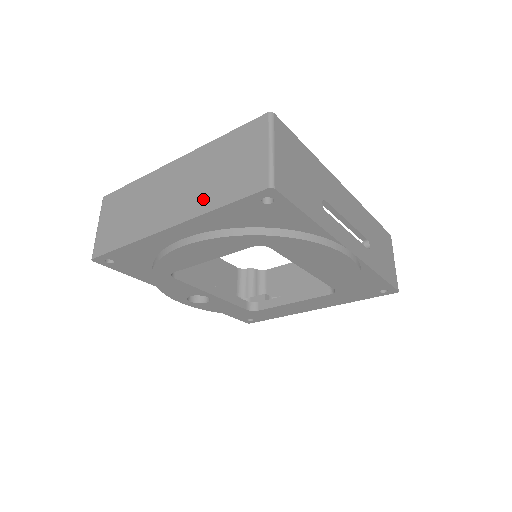
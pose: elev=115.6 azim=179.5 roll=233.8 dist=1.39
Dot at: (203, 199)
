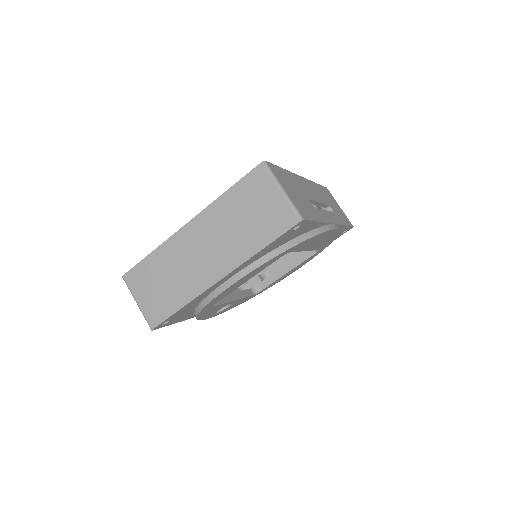
Dot at: (242, 246)
